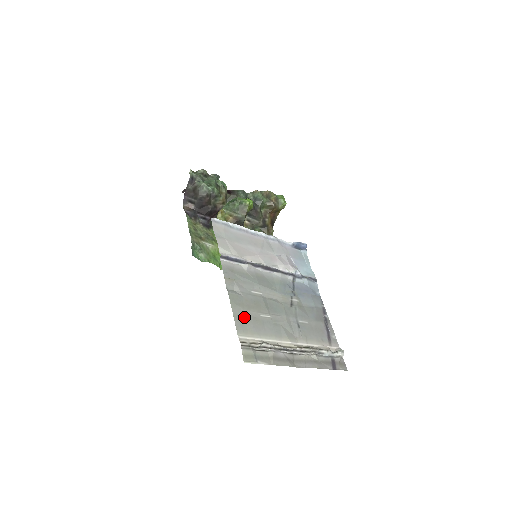
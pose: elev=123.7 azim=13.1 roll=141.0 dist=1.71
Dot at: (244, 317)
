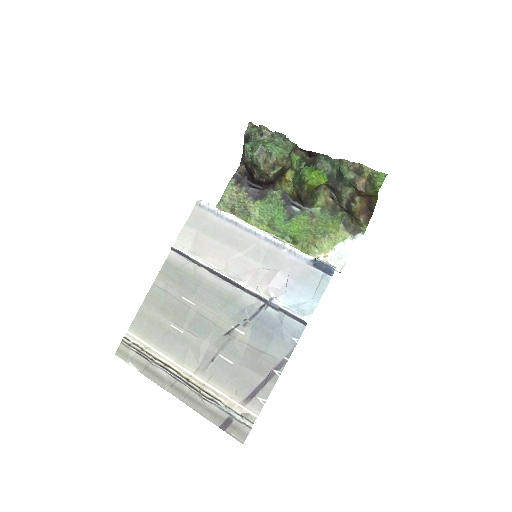
Dot at: (149, 318)
